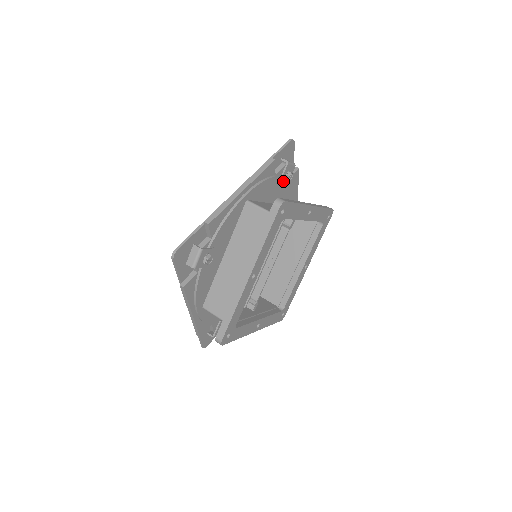
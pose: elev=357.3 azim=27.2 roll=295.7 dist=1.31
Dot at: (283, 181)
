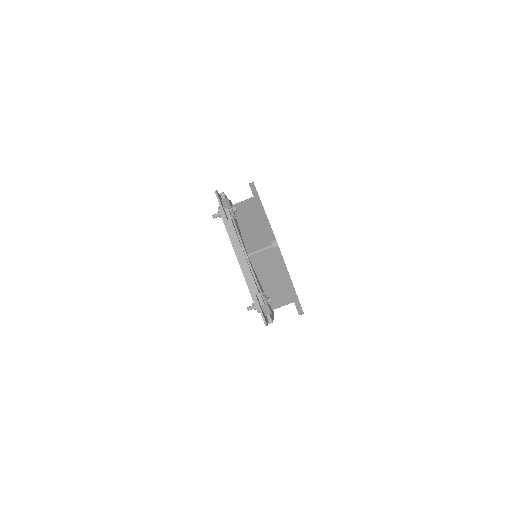
Dot at: occluded
